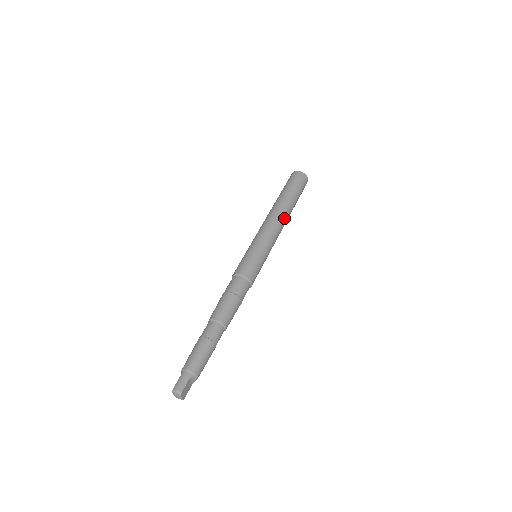
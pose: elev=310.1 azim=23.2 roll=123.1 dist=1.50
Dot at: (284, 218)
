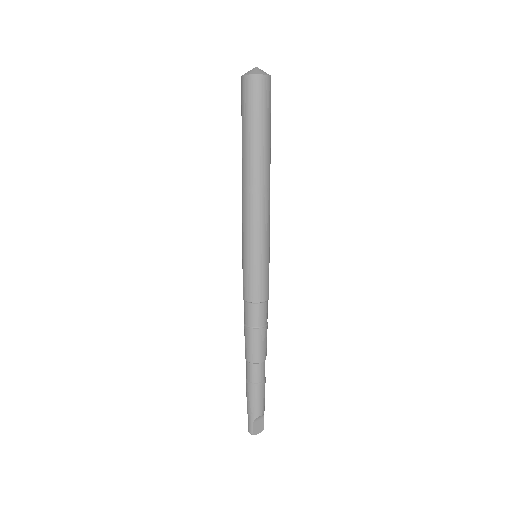
Dot at: (258, 185)
